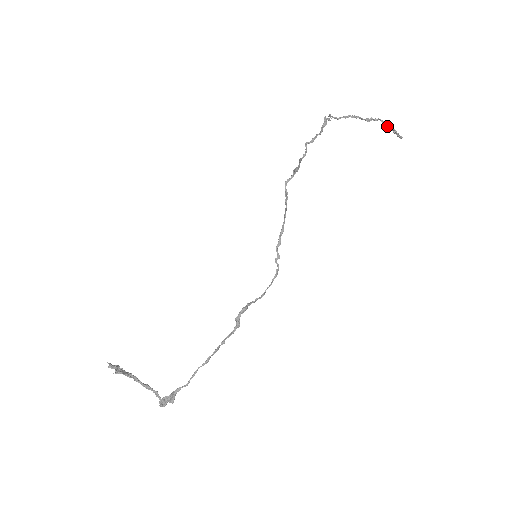
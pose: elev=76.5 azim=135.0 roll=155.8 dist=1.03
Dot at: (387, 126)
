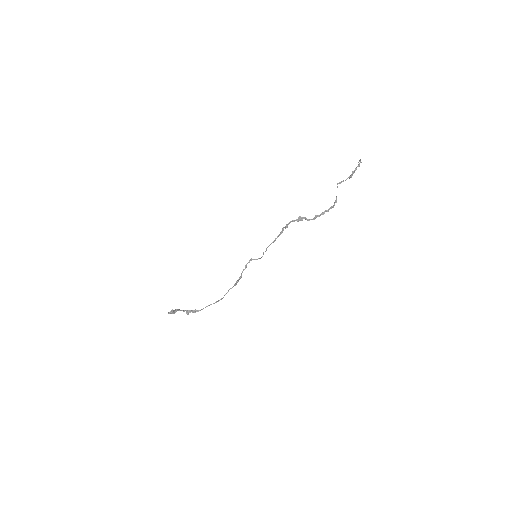
Dot at: (359, 165)
